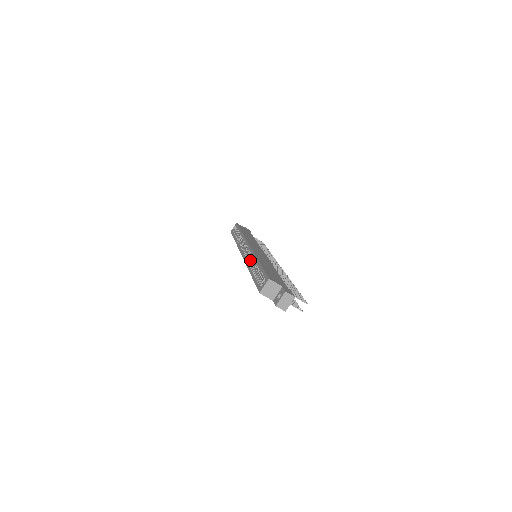
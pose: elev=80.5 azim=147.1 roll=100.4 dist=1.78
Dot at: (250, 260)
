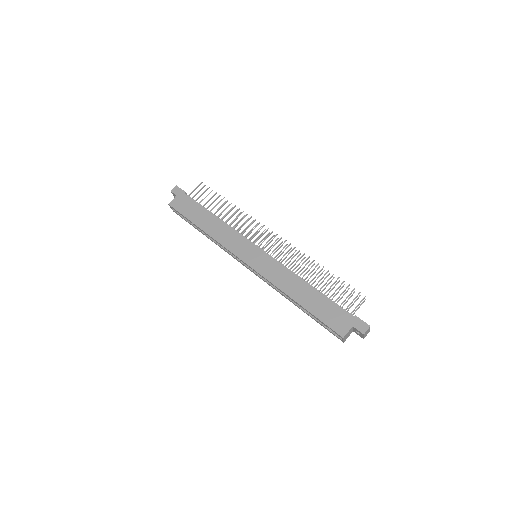
Dot at: (274, 286)
